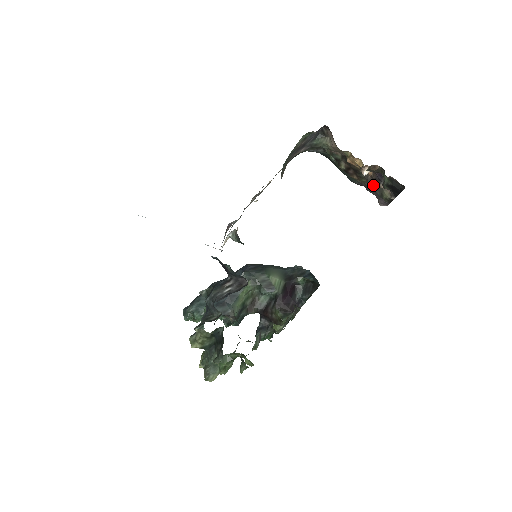
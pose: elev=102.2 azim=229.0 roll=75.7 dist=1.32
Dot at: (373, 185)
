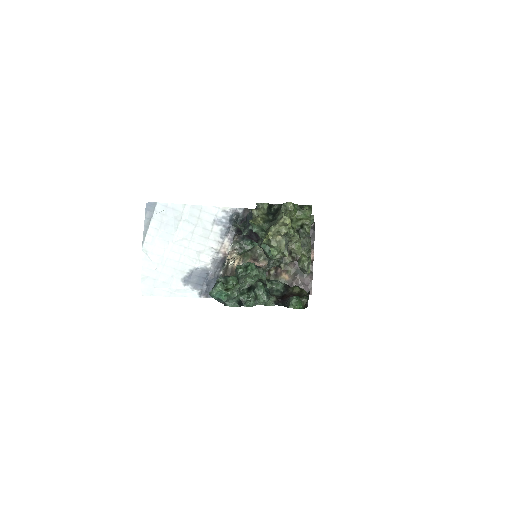
Dot at: (296, 269)
